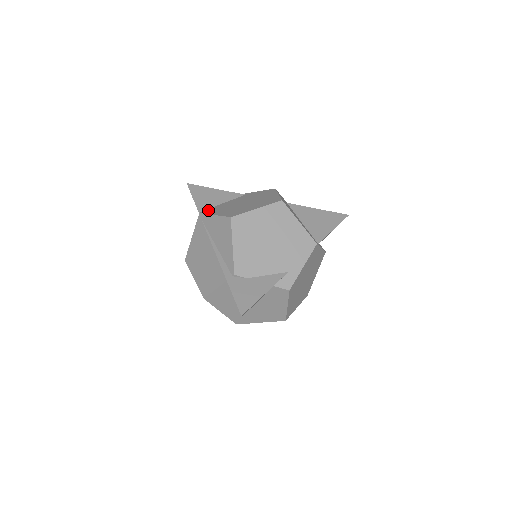
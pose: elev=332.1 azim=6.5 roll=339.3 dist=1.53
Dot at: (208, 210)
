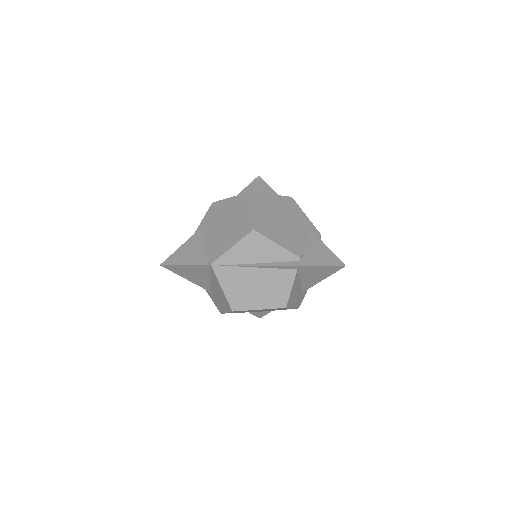
Dot at: (211, 256)
